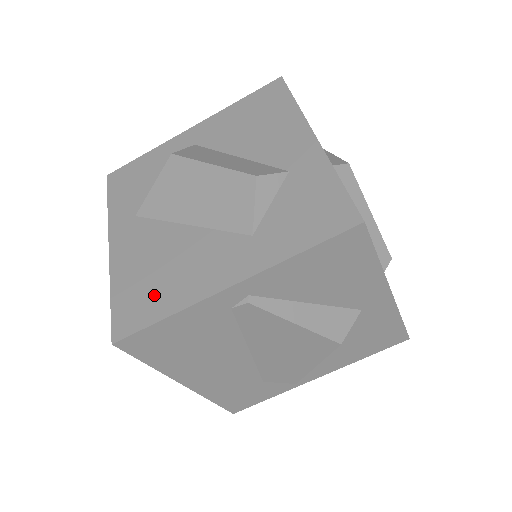
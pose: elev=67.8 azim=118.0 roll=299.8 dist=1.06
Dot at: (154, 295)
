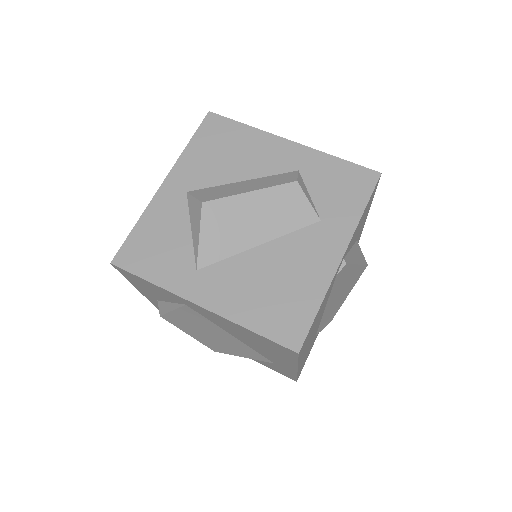
Dot at: (292, 302)
